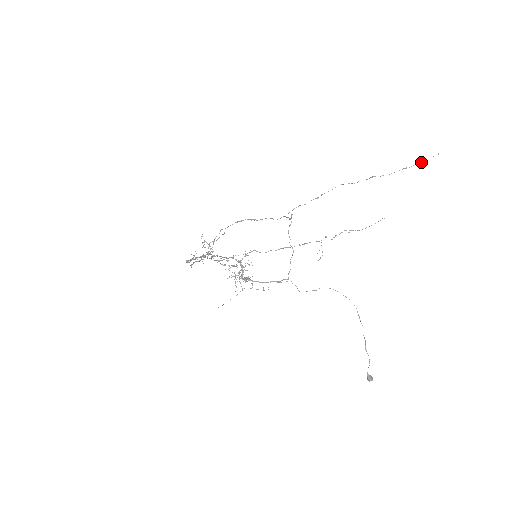
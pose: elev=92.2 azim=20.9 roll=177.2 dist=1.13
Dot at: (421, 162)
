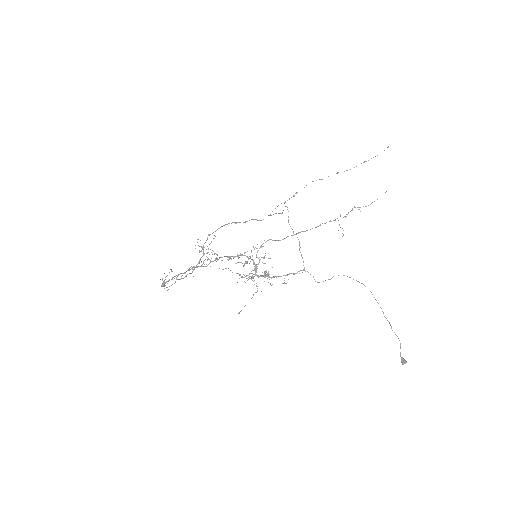
Dot at: (377, 155)
